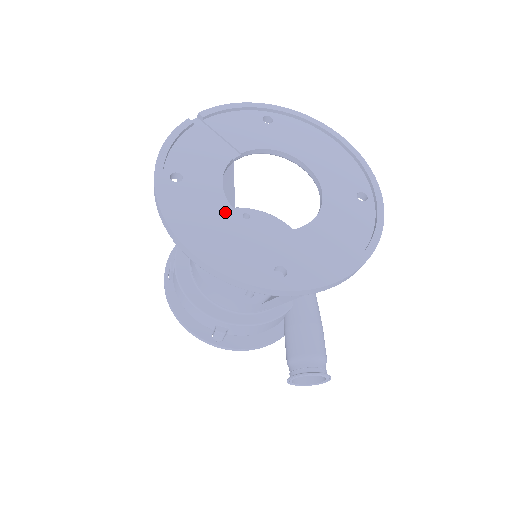
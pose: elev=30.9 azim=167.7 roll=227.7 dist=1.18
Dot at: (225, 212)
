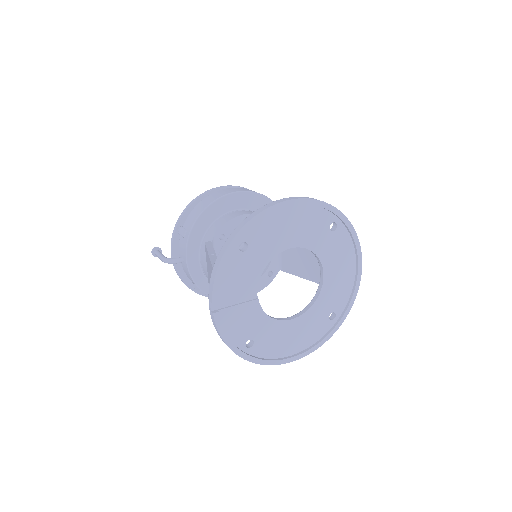
Dot at: (287, 327)
